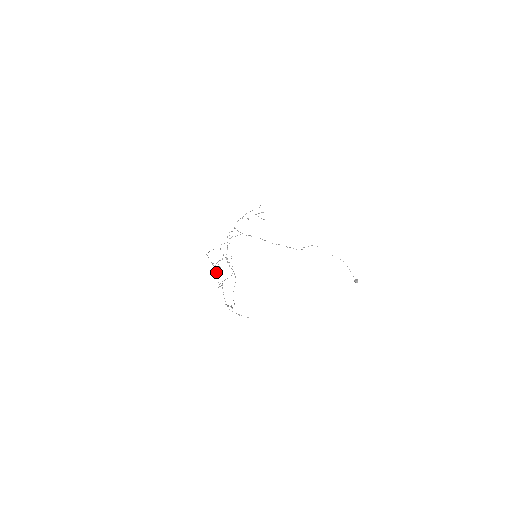
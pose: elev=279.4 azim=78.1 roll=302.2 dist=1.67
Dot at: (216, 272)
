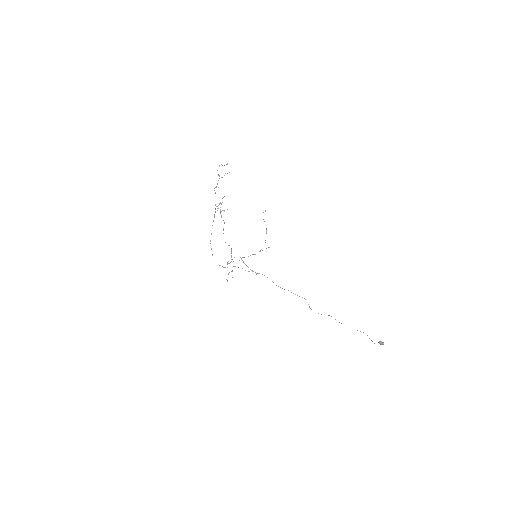
Dot at: (216, 206)
